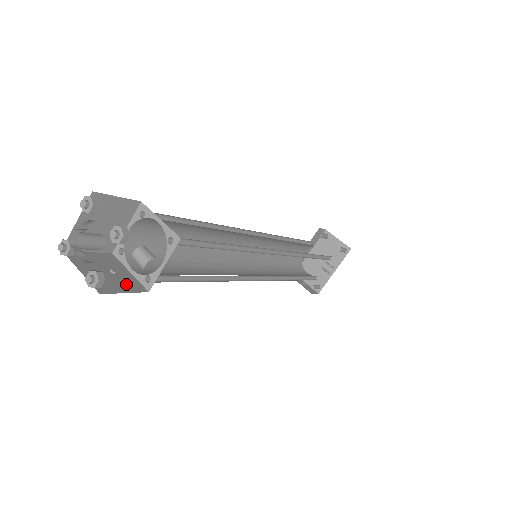
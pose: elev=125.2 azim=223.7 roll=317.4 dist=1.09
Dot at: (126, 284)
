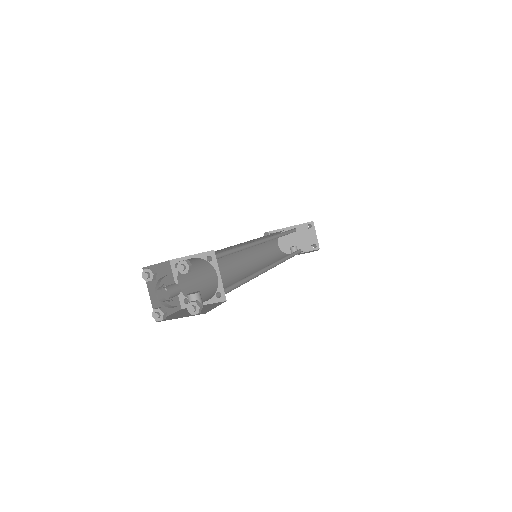
Dot at: (171, 303)
